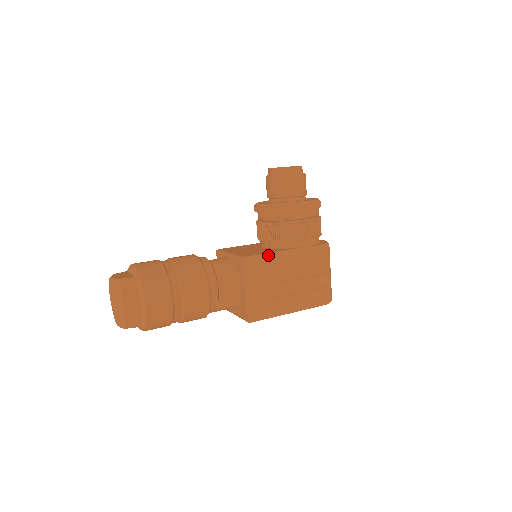
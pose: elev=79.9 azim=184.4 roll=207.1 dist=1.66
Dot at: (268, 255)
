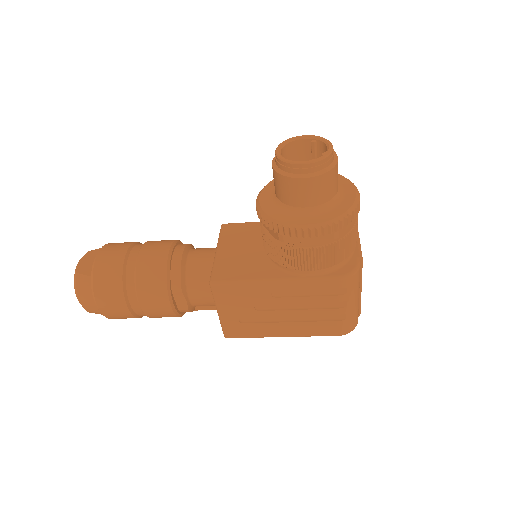
Dot at: (245, 283)
